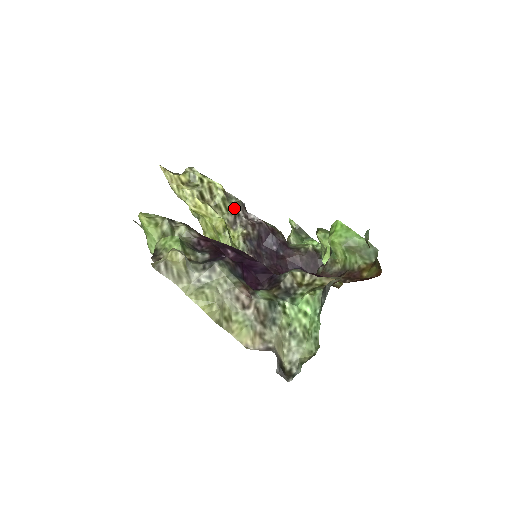
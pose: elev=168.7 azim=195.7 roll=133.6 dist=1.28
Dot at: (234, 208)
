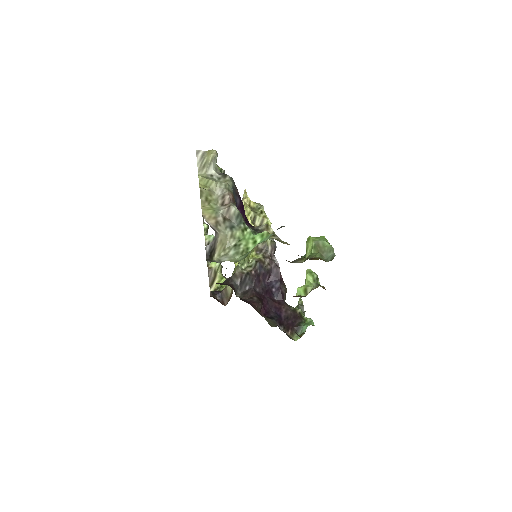
Dot at: (268, 241)
